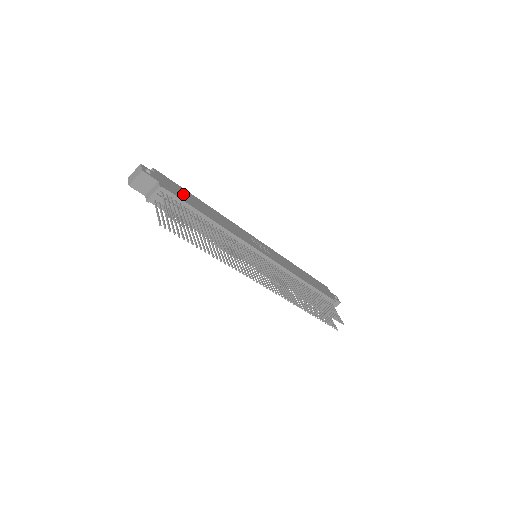
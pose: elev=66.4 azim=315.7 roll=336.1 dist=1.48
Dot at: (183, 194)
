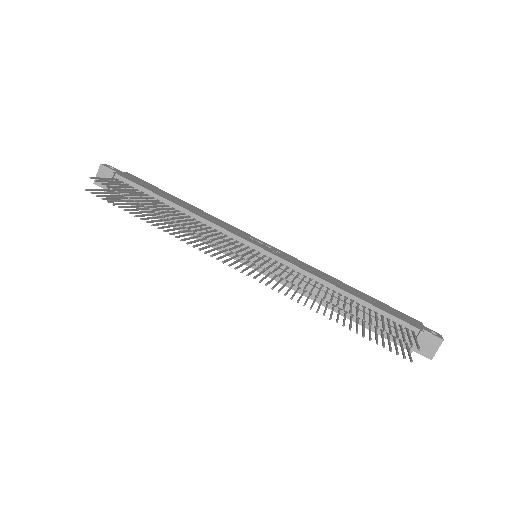
Dot at: (151, 188)
